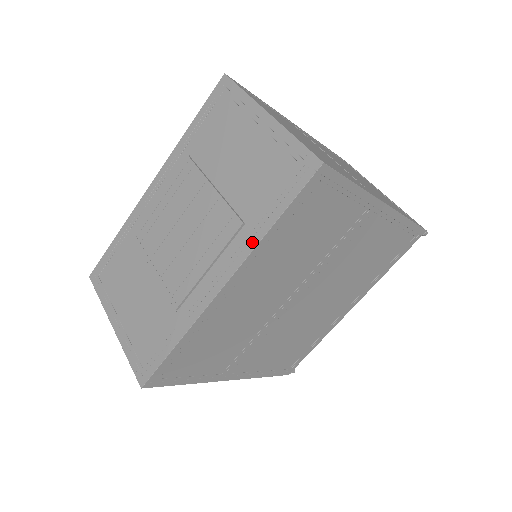
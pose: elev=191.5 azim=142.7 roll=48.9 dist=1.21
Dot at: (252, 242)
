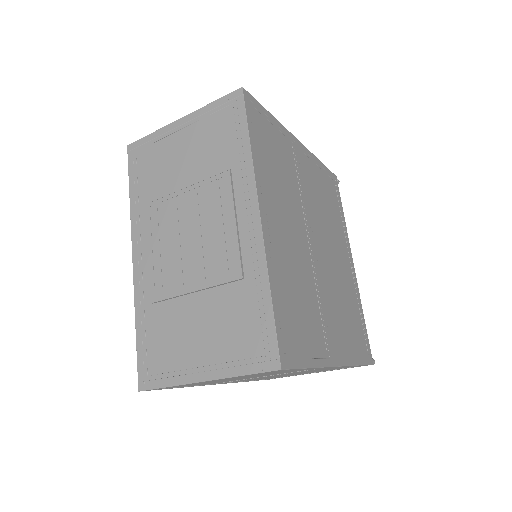
Dot at: (248, 168)
